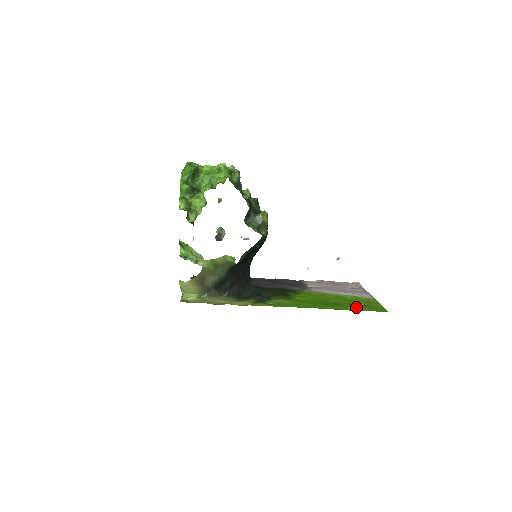
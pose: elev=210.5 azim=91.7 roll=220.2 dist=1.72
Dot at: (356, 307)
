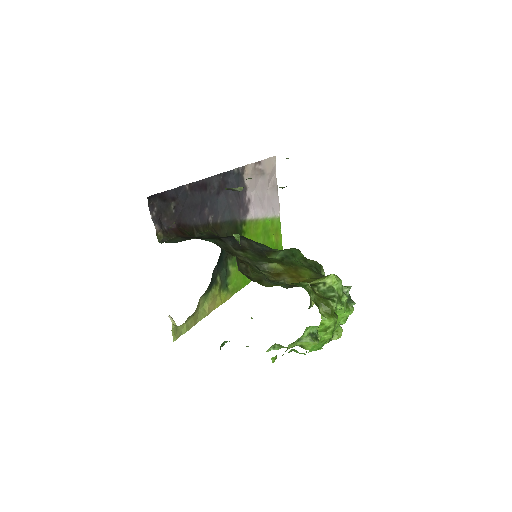
Dot at: occluded
